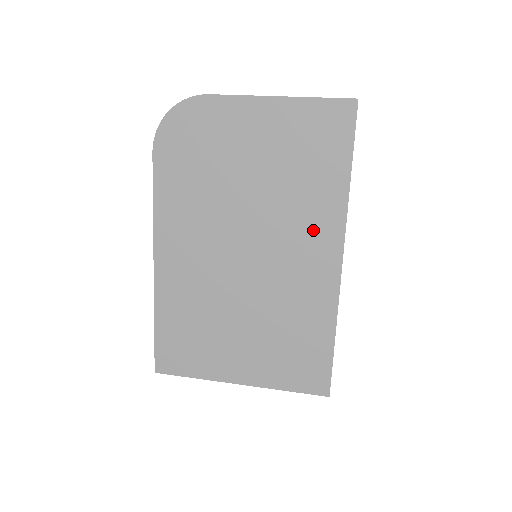
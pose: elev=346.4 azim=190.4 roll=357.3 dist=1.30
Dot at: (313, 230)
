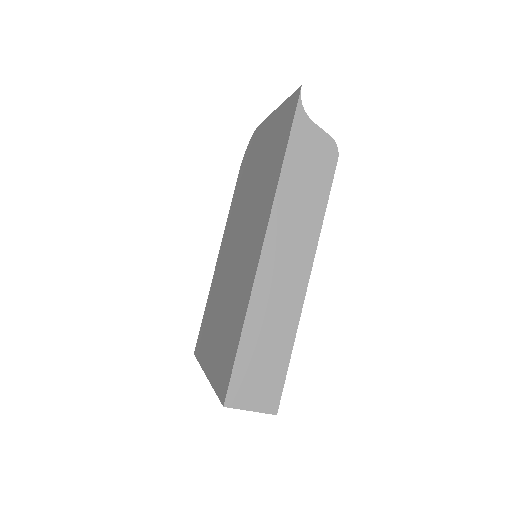
Dot at: (261, 216)
